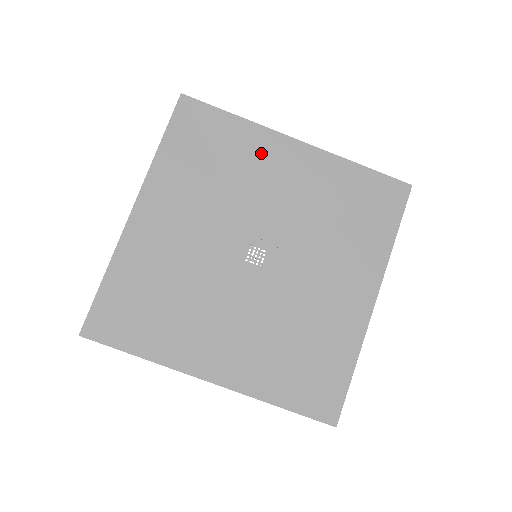
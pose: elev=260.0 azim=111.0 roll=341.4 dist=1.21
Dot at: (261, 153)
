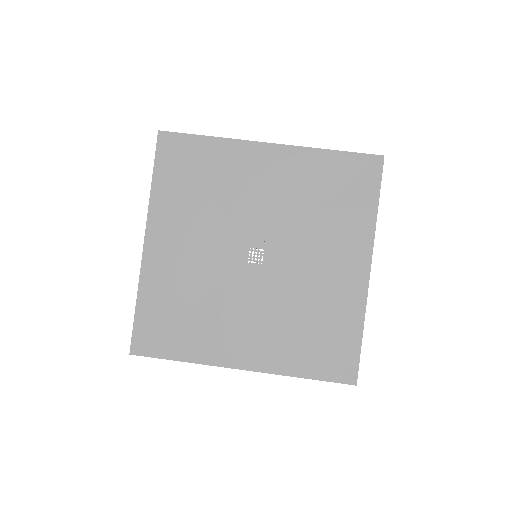
Dot at: (239, 164)
